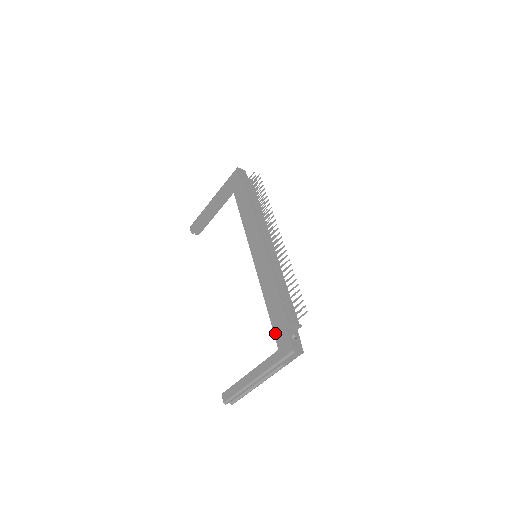
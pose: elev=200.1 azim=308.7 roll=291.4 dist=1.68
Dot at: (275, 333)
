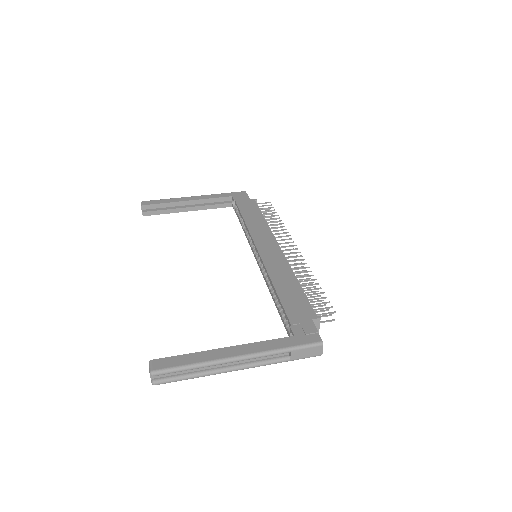
Dot at: (291, 319)
